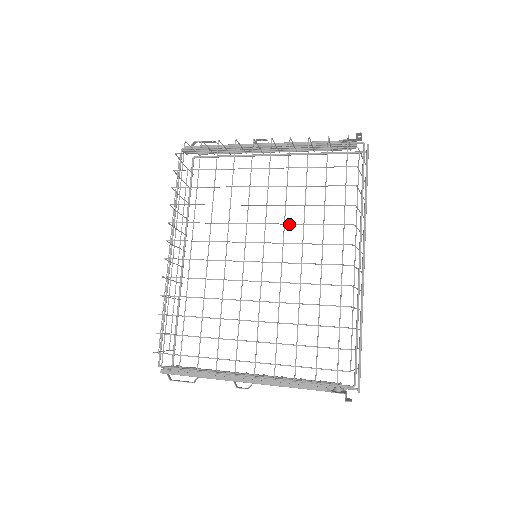
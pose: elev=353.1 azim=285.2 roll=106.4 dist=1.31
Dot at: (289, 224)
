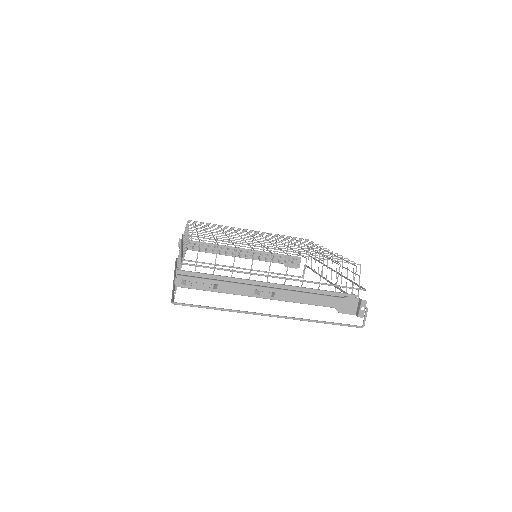
Dot at: (282, 240)
